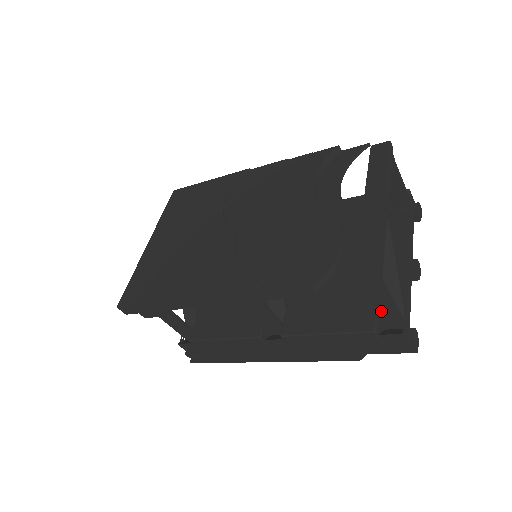
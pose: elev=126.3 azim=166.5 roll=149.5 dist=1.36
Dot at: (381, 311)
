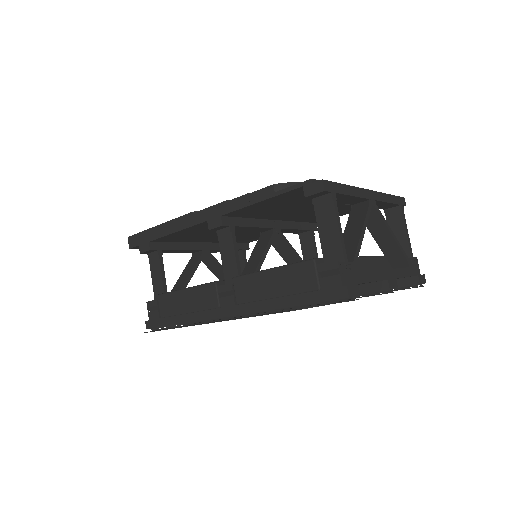
Dot at: (327, 240)
